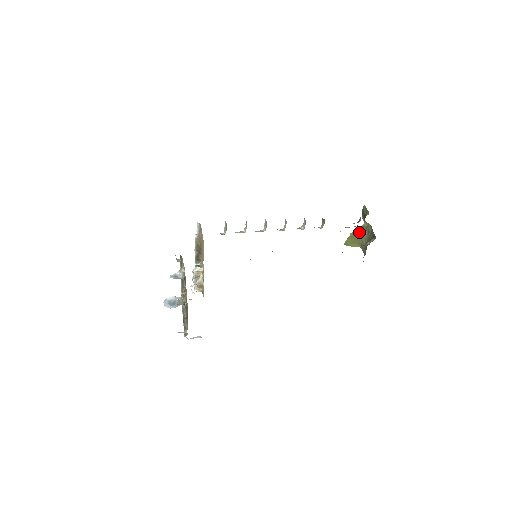
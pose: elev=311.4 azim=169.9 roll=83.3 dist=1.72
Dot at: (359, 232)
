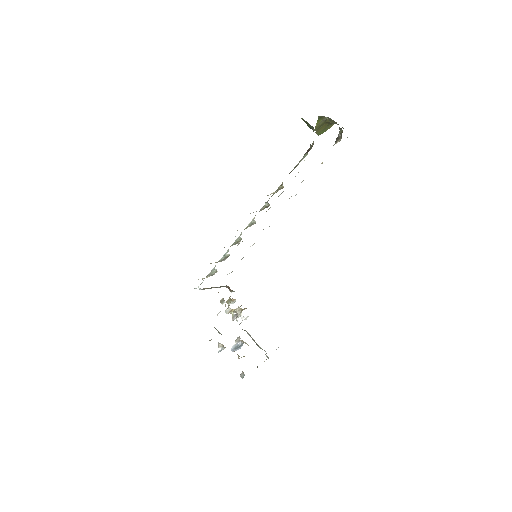
Dot at: (321, 122)
